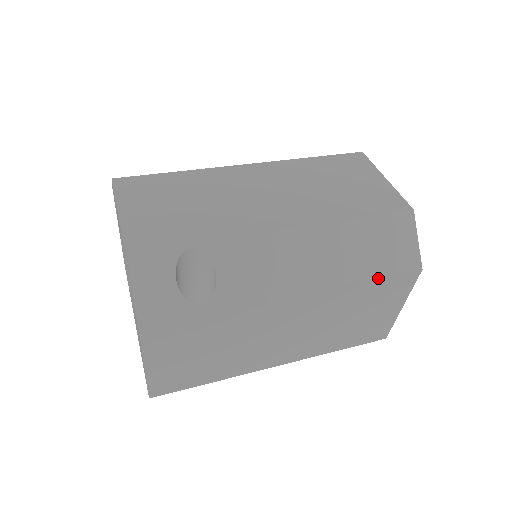
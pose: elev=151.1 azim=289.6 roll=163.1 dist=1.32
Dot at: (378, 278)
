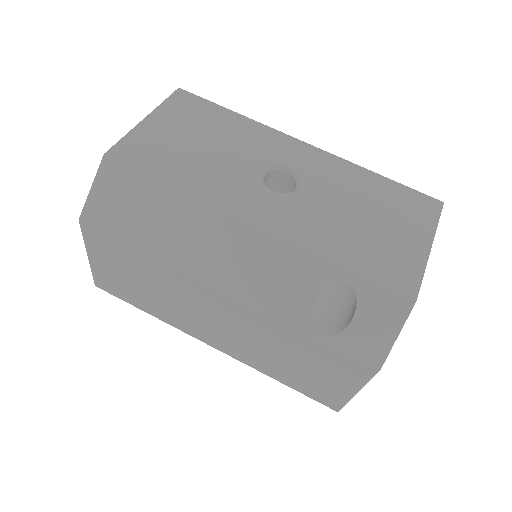
Dot at: occluded
